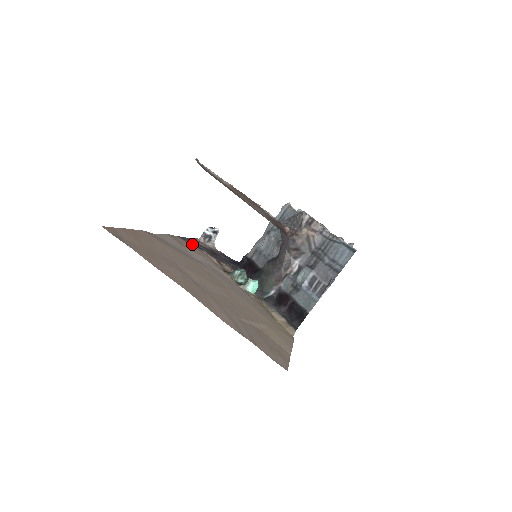
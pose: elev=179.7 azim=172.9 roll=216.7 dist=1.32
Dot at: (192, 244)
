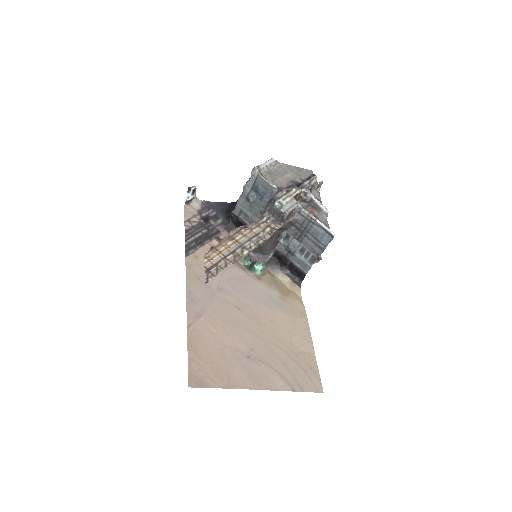
Dot at: (194, 244)
